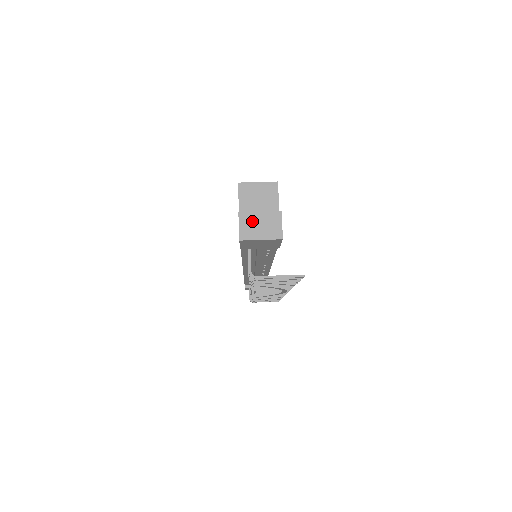
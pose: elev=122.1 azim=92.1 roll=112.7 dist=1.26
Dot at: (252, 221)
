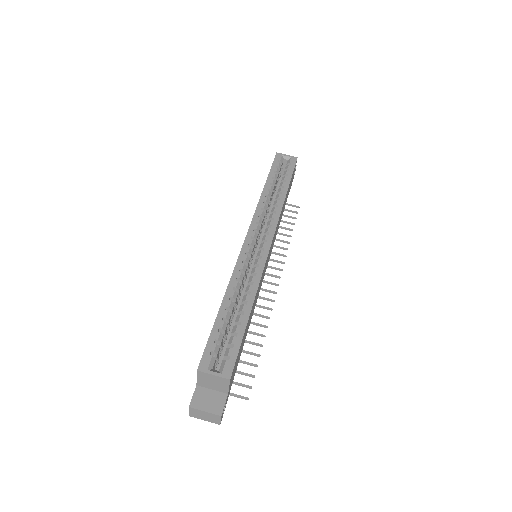
Dot at: (199, 413)
